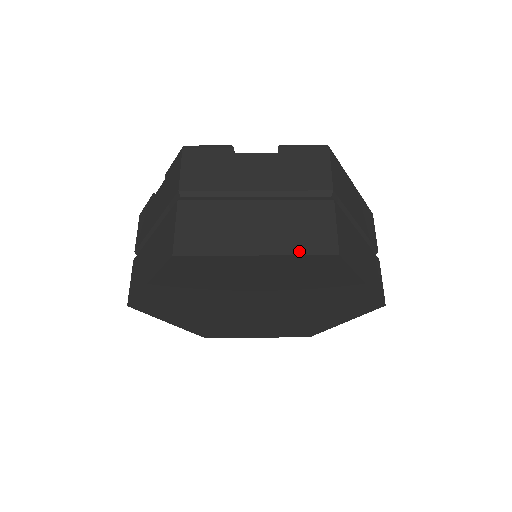
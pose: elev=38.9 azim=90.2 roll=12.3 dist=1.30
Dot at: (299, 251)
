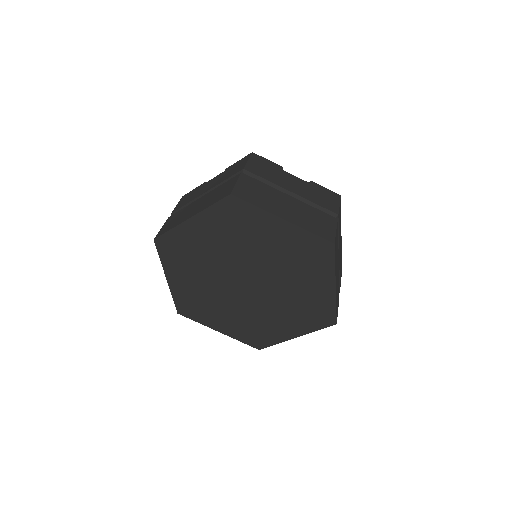
Dot at: (310, 230)
